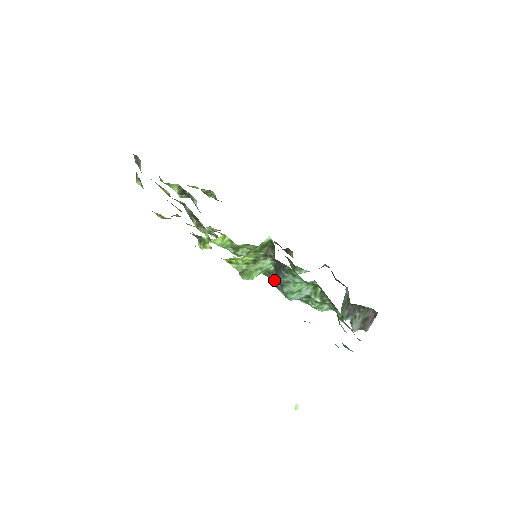
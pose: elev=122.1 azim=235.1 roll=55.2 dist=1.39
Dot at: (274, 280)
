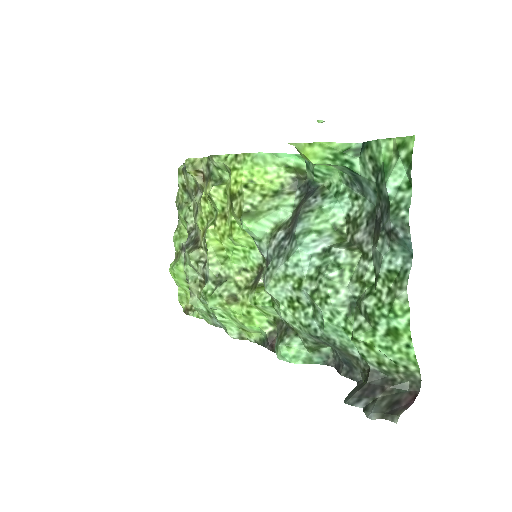
Dot at: (281, 239)
